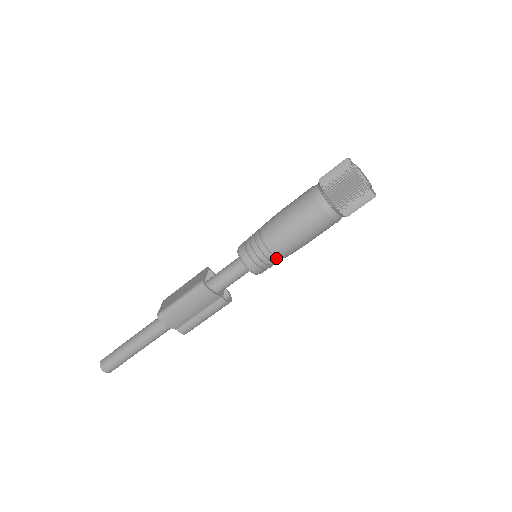
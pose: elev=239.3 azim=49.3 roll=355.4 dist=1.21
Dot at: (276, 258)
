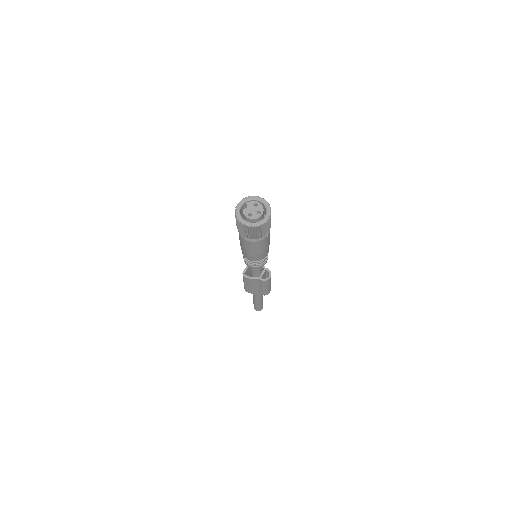
Dot at: (255, 262)
